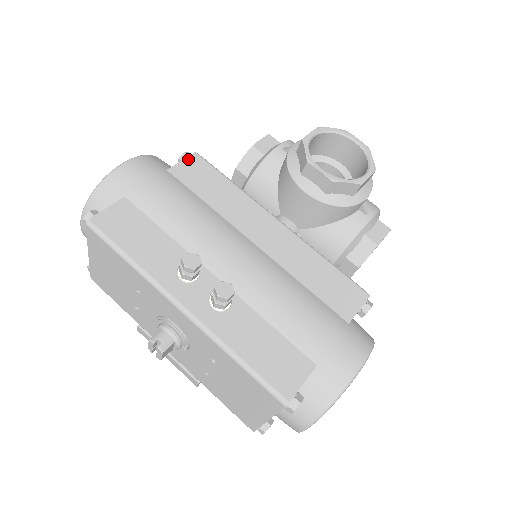
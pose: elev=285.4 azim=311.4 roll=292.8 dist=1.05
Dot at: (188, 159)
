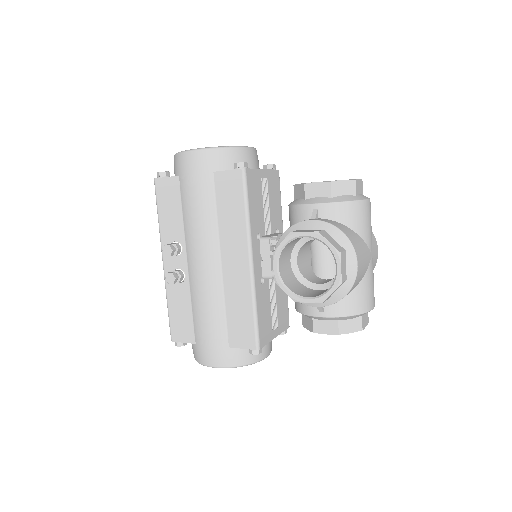
Dot at: (233, 172)
